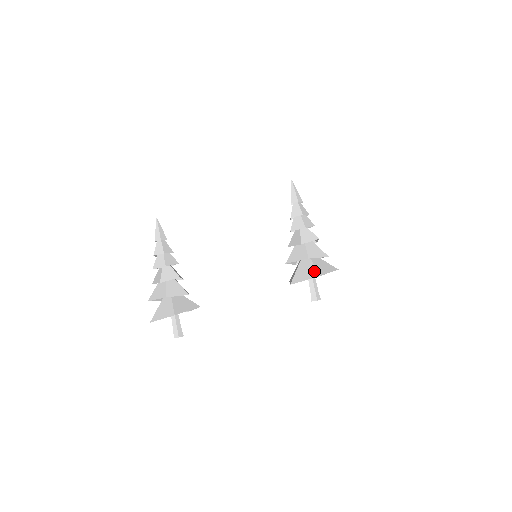
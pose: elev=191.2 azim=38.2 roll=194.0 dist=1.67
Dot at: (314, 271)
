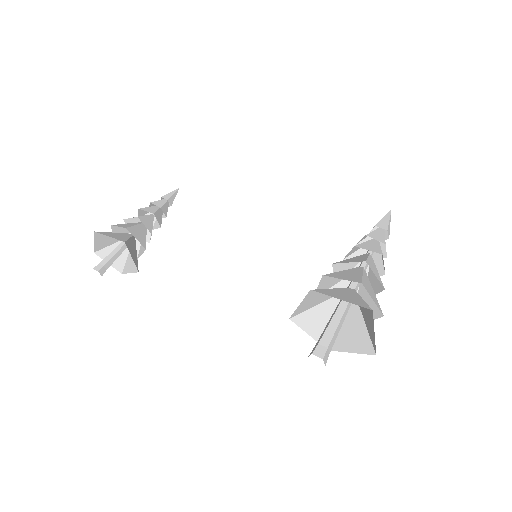
Dot at: occluded
